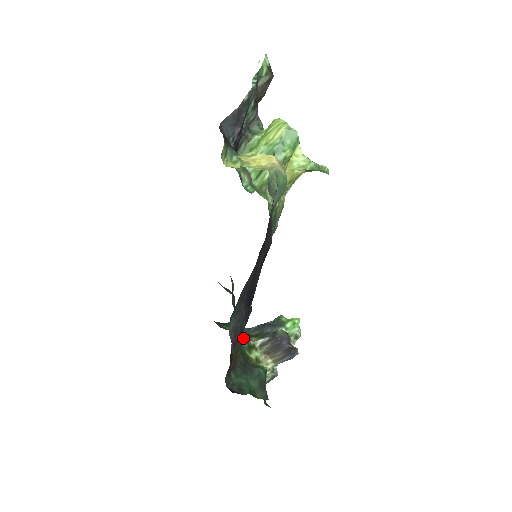
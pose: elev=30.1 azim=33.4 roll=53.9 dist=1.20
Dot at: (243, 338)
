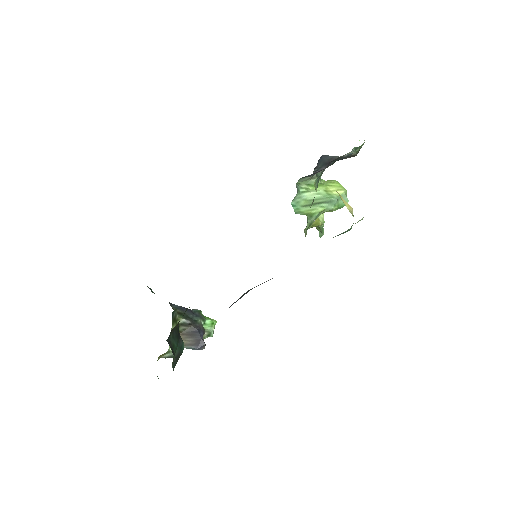
Dot at: occluded
